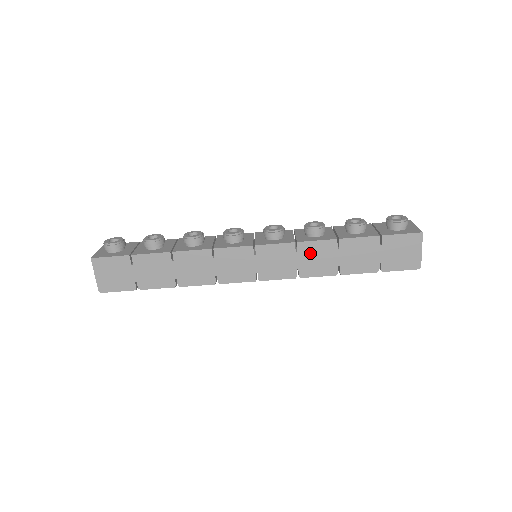
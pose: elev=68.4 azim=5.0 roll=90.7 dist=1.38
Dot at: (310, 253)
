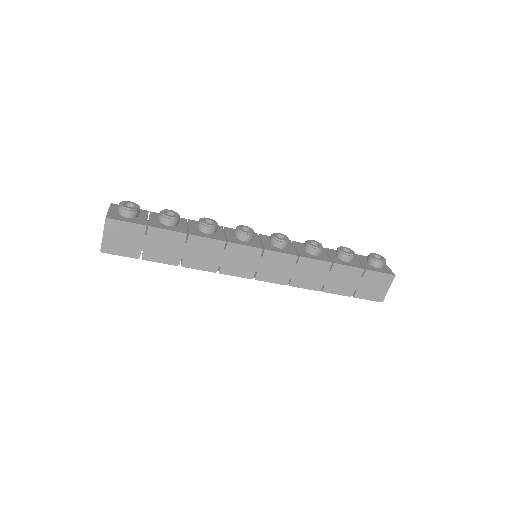
Dot at: (306, 268)
